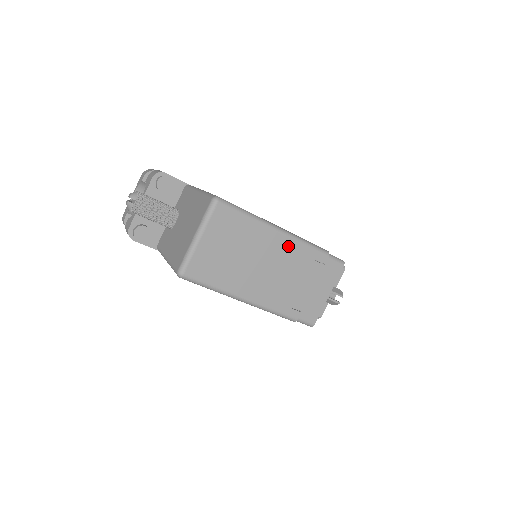
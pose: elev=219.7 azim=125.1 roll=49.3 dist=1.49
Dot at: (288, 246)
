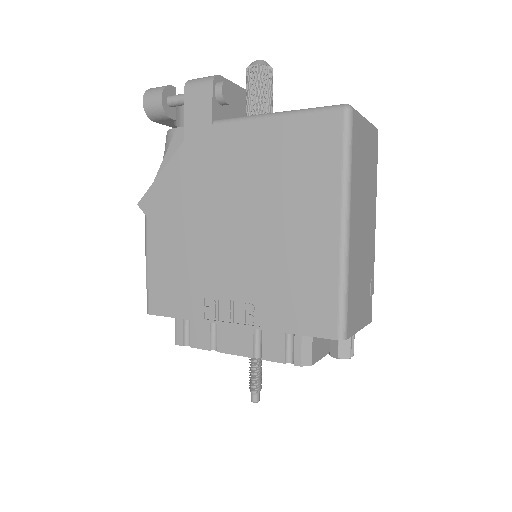
Dot at: (373, 236)
